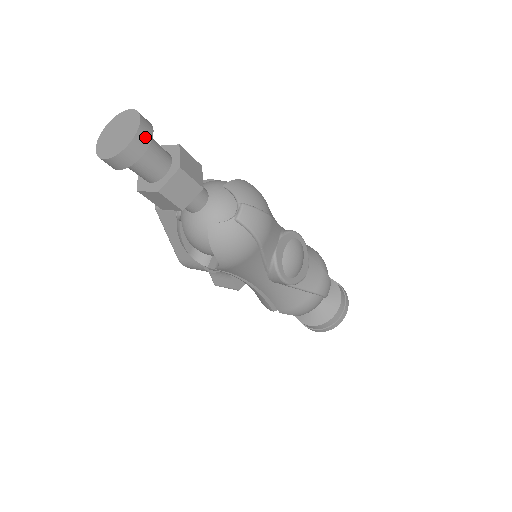
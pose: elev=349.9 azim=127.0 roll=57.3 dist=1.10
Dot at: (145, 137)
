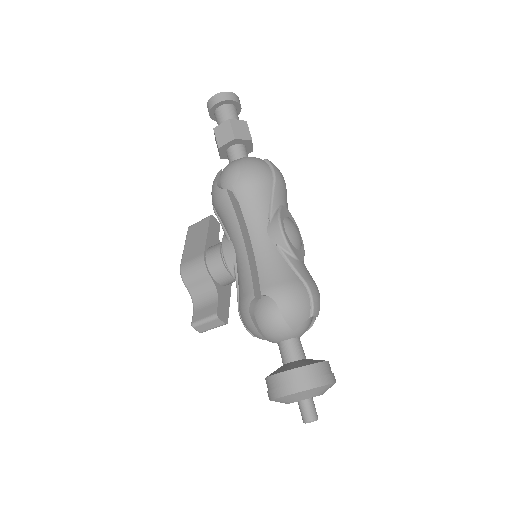
Dot at: (238, 100)
